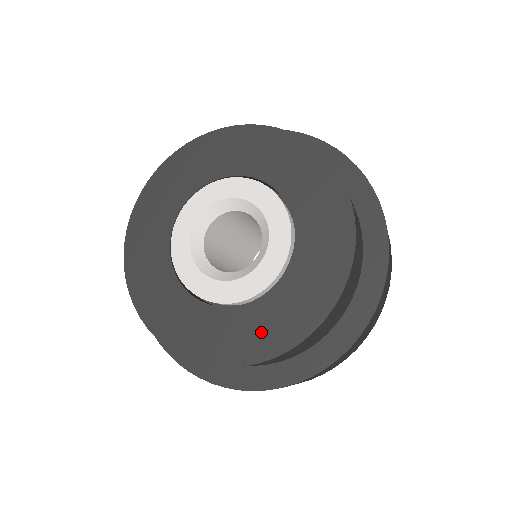
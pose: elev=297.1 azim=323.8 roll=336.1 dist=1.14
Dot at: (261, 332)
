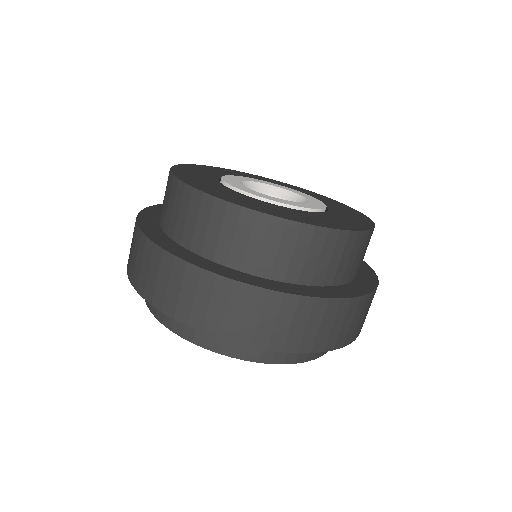
Dot at: (281, 212)
